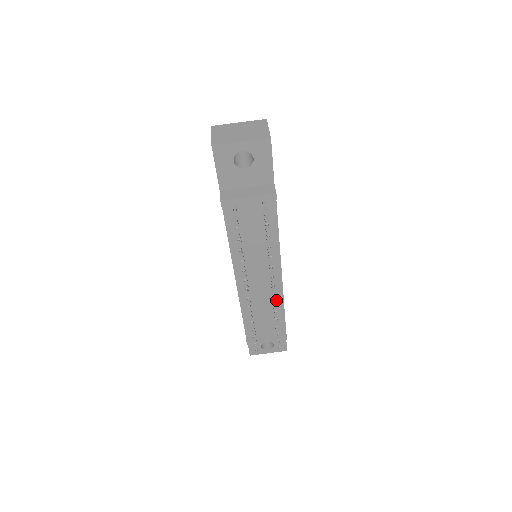
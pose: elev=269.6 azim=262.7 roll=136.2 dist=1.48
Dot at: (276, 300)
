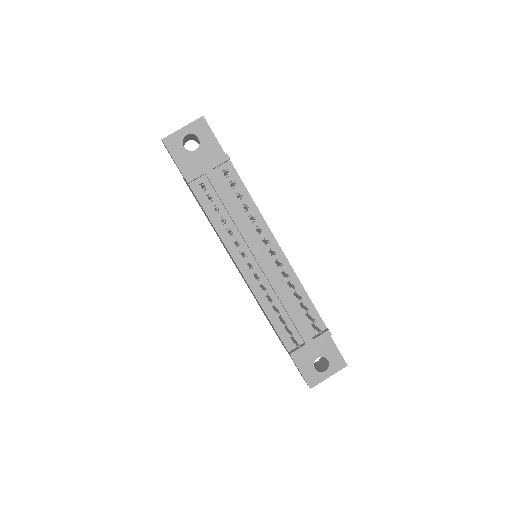
Dot at: occluded
